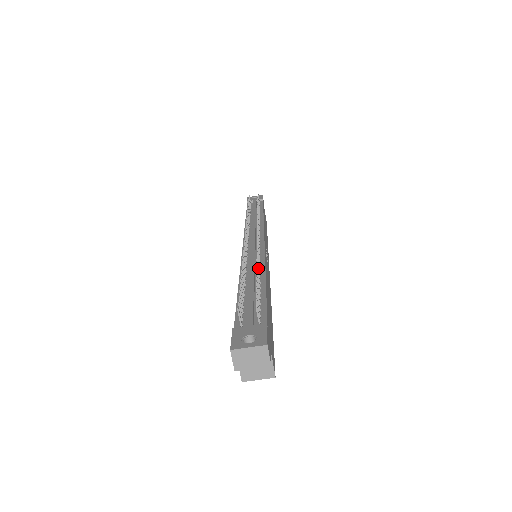
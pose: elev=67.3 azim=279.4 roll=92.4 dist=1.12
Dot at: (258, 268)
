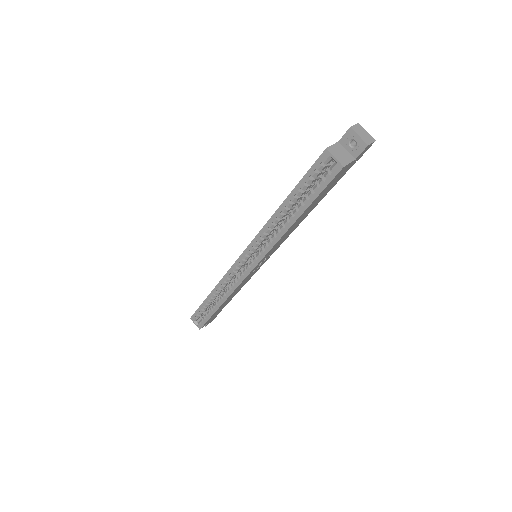
Dot at: occluded
